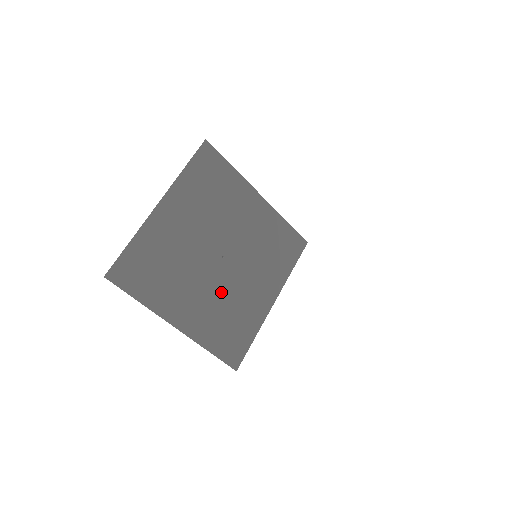
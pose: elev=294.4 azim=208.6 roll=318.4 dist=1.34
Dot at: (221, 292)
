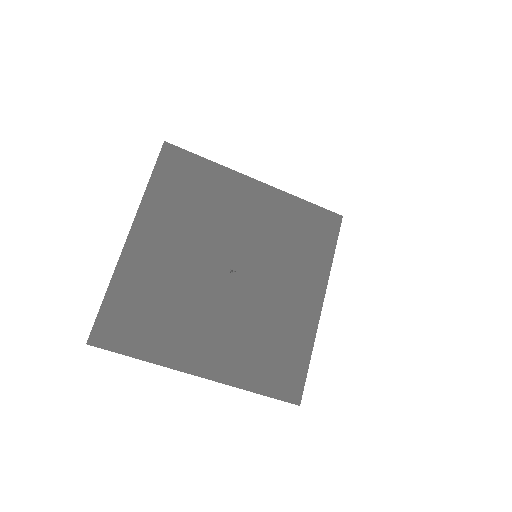
Dot at: (245, 314)
